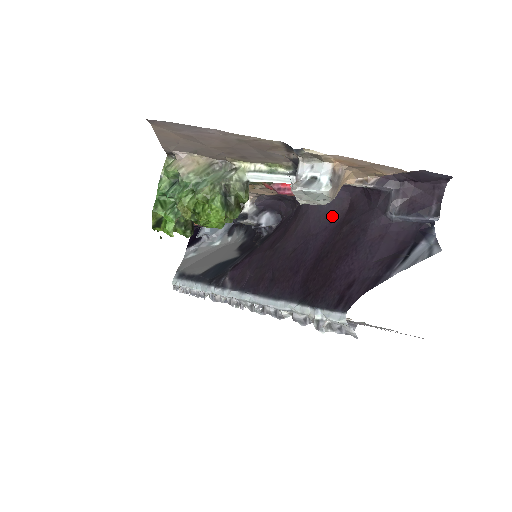
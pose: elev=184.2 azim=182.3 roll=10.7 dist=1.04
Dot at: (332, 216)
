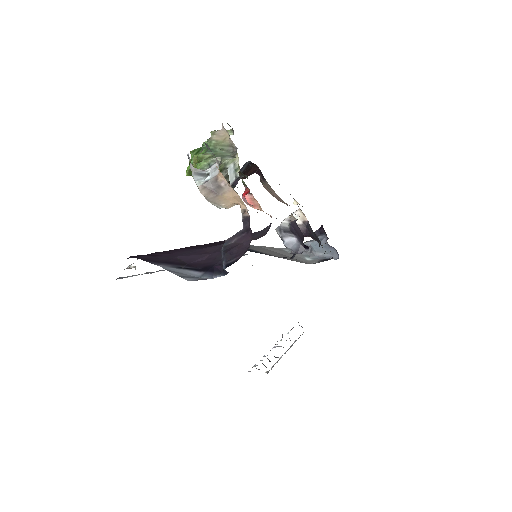
Dot at: occluded
